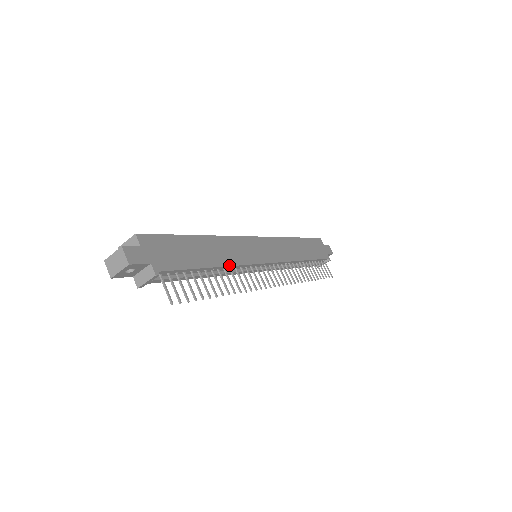
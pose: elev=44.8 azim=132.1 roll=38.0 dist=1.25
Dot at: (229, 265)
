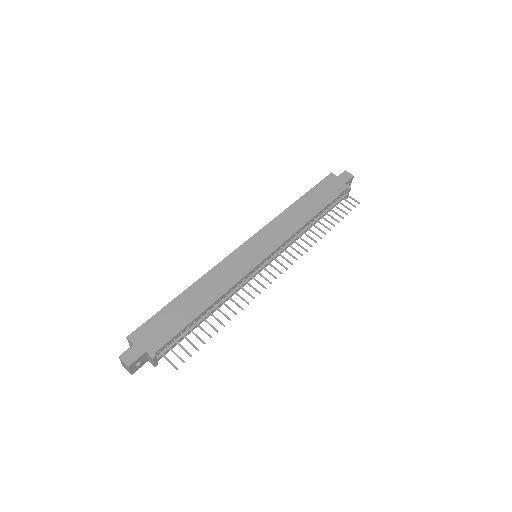
Dot at: (221, 295)
